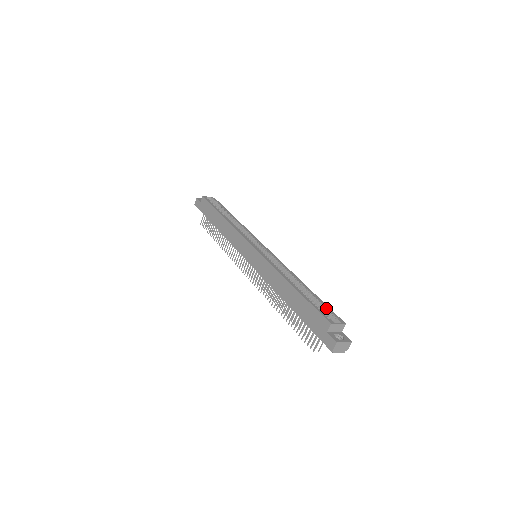
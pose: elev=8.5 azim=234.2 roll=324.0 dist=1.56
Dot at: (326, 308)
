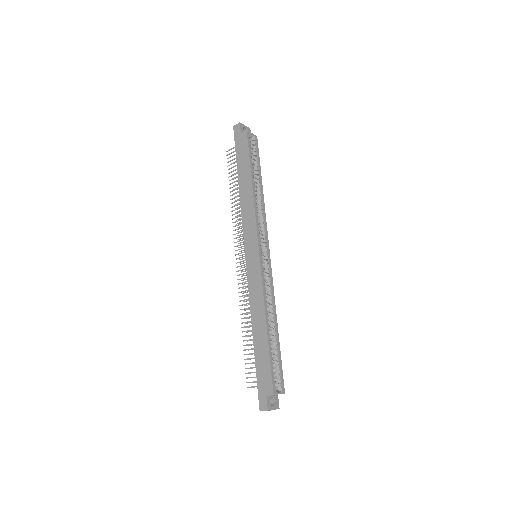
Dot at: (280, 368)
